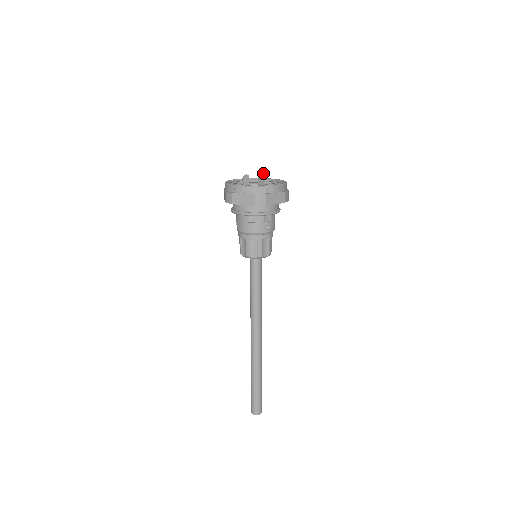
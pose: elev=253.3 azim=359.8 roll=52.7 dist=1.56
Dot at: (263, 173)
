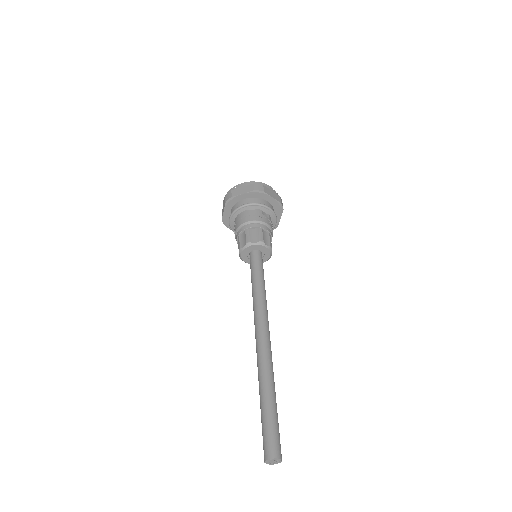
Dot at: occluded
